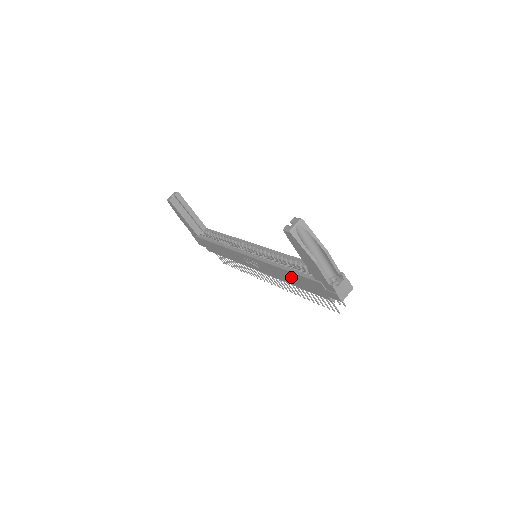
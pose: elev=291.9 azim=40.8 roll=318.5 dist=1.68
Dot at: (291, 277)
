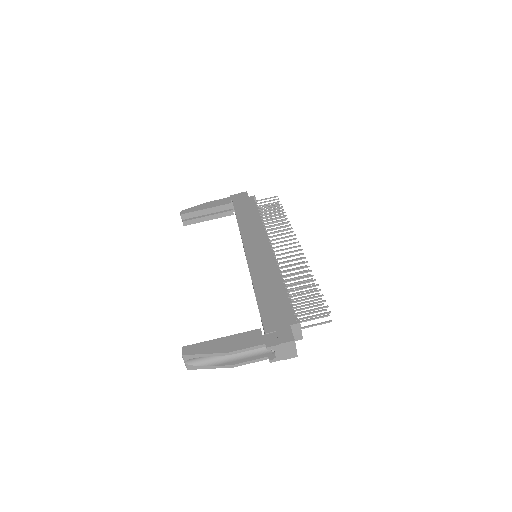
Dot at: occluded
